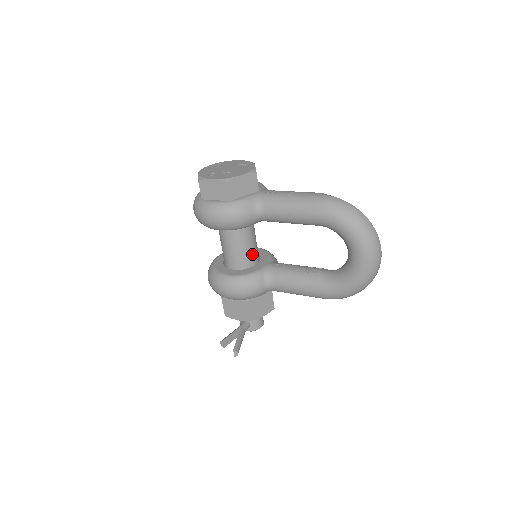
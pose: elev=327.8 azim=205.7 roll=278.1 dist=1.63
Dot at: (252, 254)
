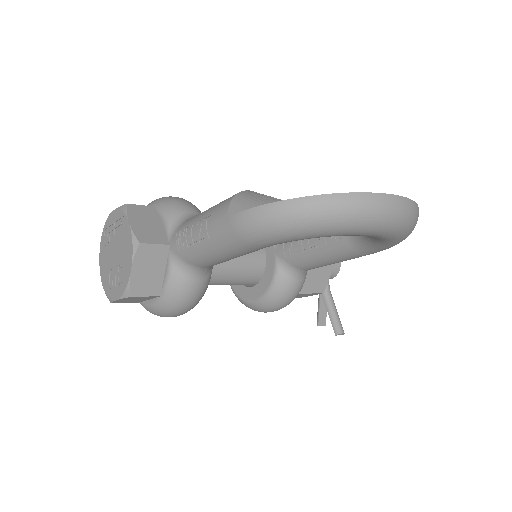
Dot at: (250, 263)
